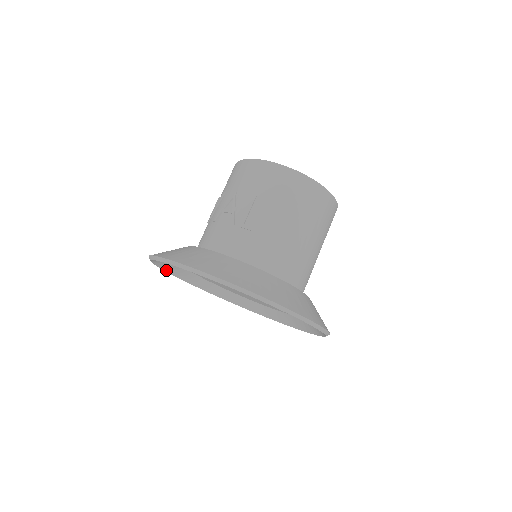
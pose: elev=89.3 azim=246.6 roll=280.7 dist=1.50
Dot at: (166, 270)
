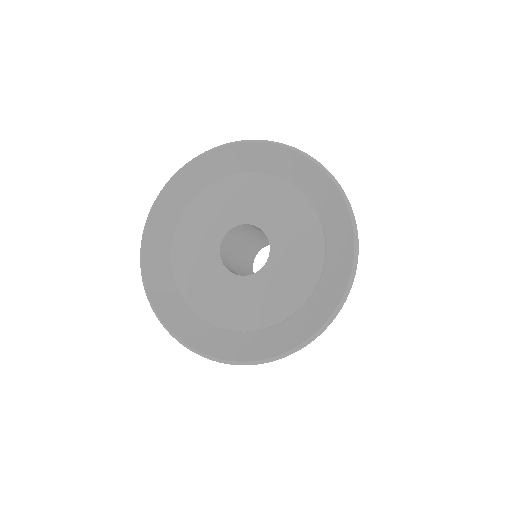
Dot at: (150, 219)
